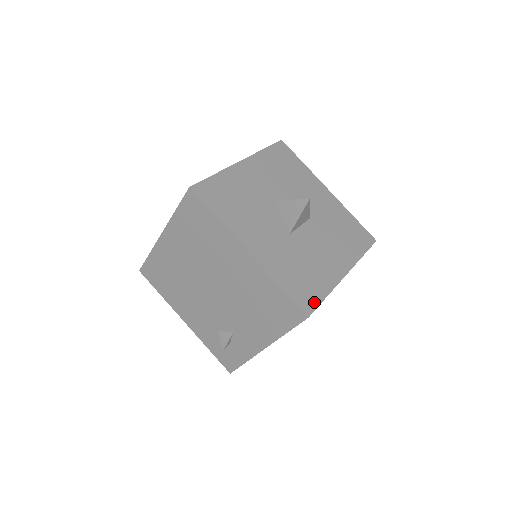
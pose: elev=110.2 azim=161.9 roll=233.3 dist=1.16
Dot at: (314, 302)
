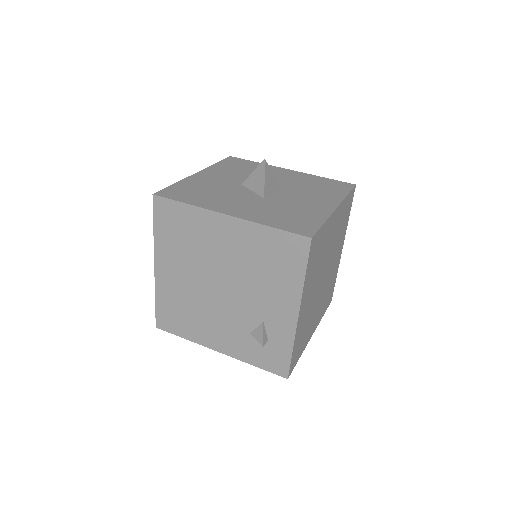
Dot at: (312, 228)
